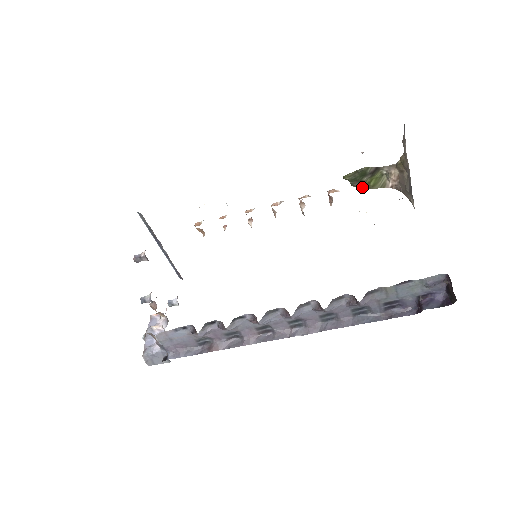
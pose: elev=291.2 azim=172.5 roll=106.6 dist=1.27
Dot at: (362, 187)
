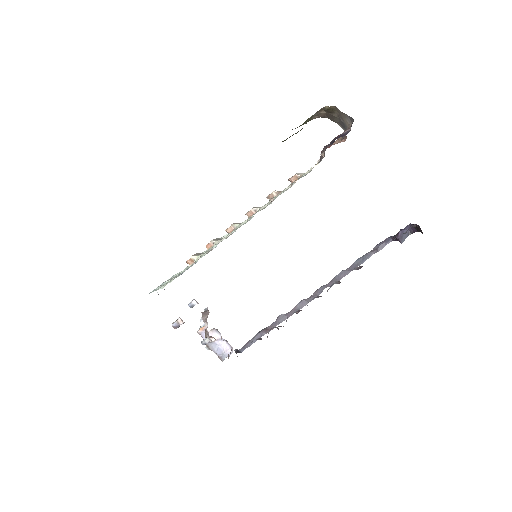
Dot at: occluded
